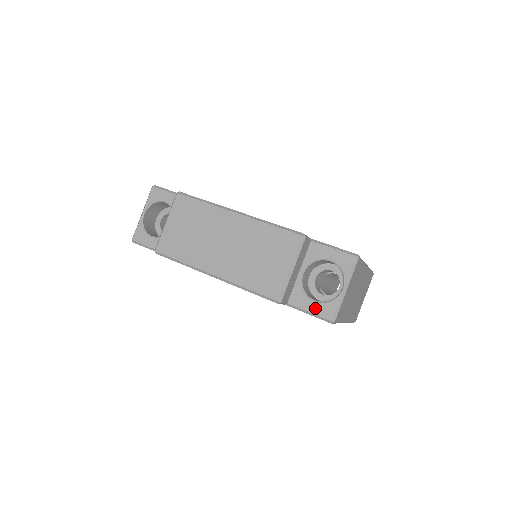
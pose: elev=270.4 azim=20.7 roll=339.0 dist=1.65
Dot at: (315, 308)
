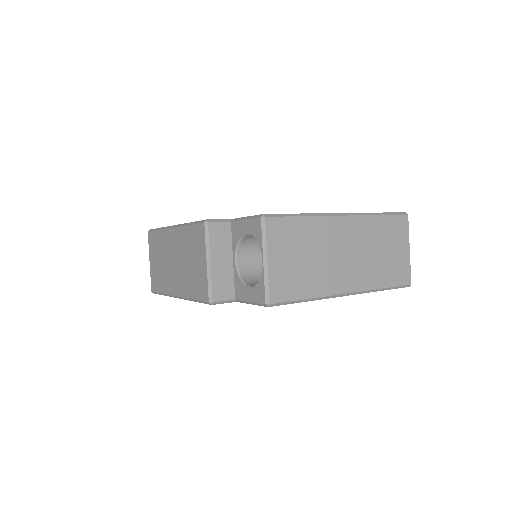
Dot at: (251, 295)
